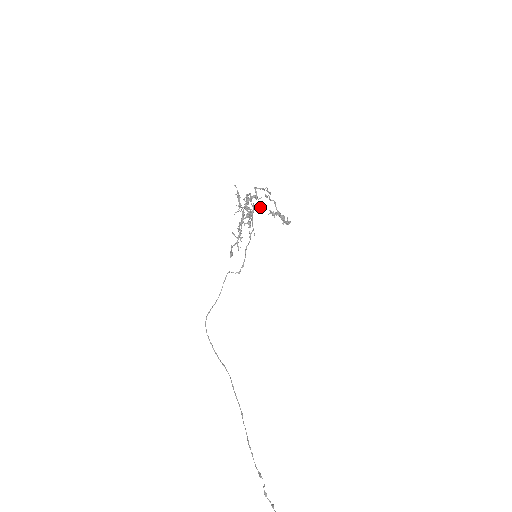
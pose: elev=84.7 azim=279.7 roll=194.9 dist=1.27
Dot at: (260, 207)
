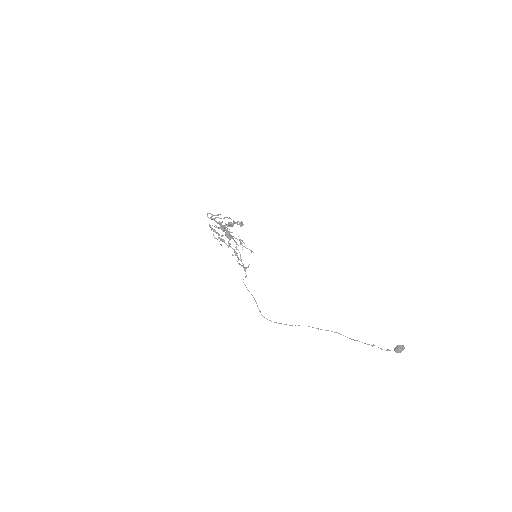
Dot at: (224, 228)
